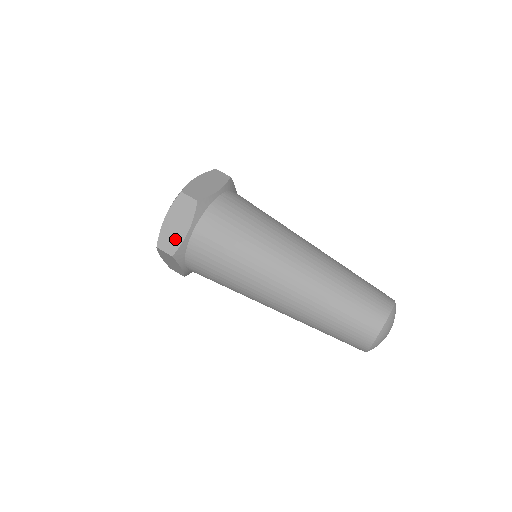
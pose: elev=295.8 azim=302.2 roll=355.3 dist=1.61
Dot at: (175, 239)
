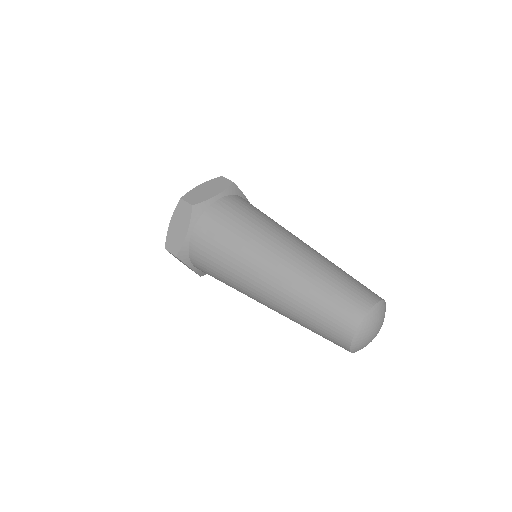
Dot at: (177, 241)
